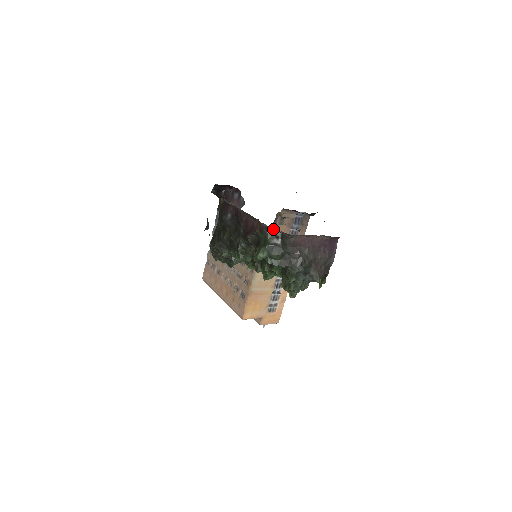
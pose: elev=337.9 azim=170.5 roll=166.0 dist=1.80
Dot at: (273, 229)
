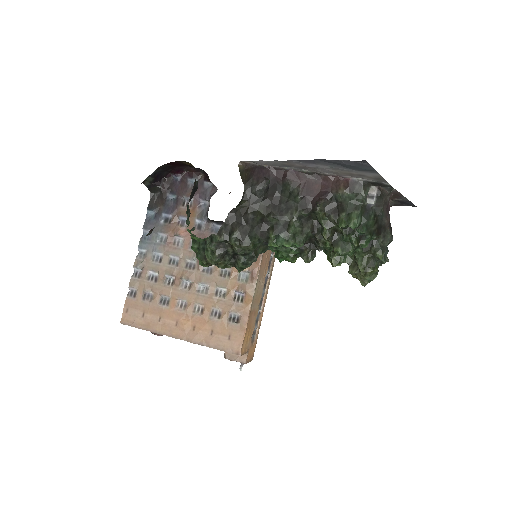
Dot at: (368, 184)
